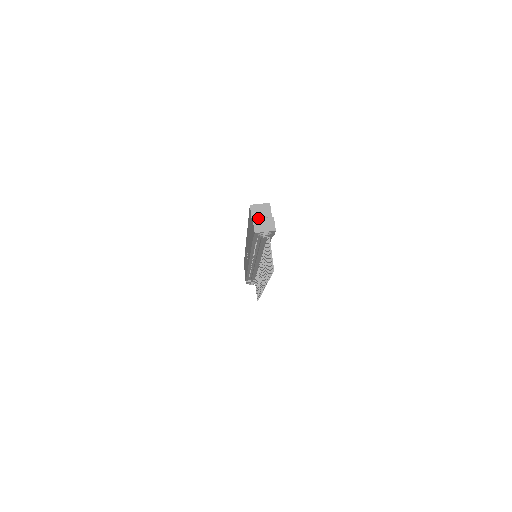
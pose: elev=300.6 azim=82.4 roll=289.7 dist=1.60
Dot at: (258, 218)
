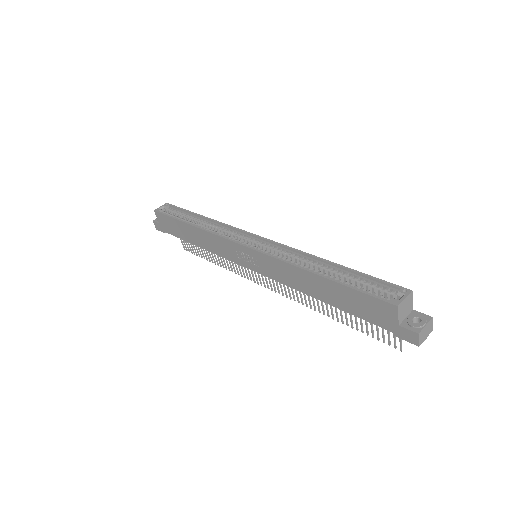
Dot at: (420, 327)
